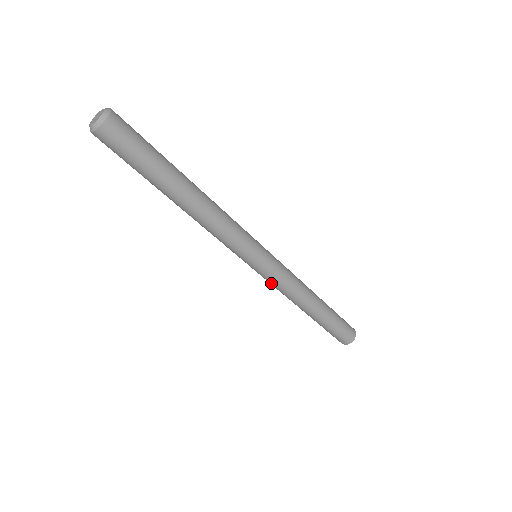
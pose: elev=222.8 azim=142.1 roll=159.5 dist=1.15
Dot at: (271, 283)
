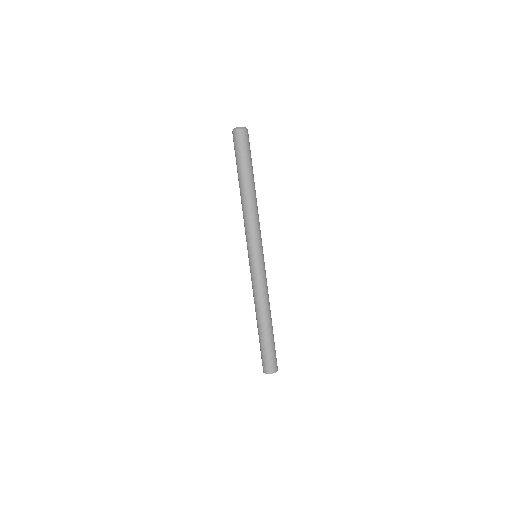
Dot at: (257, 279)
